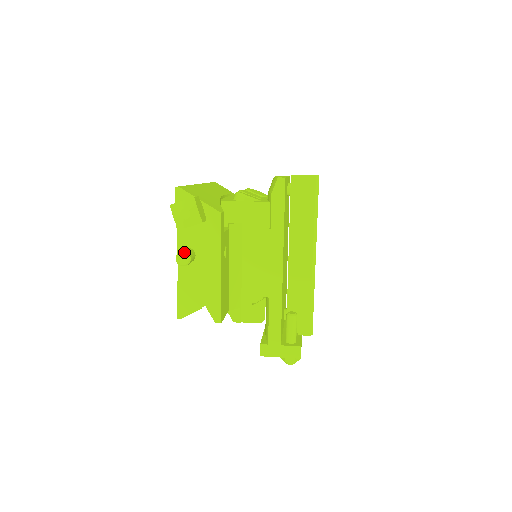
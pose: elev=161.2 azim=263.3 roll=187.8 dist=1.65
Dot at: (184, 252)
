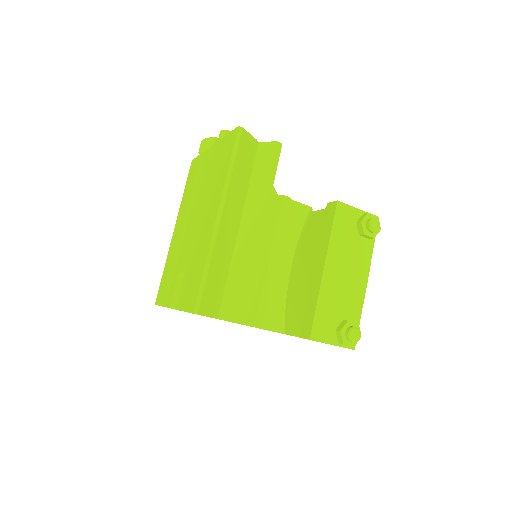
Dot at: occluded
